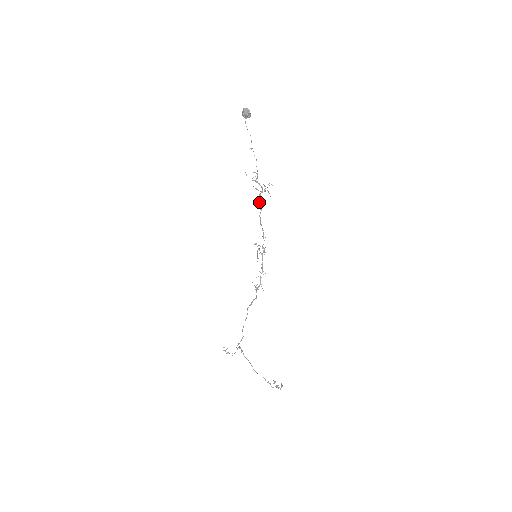
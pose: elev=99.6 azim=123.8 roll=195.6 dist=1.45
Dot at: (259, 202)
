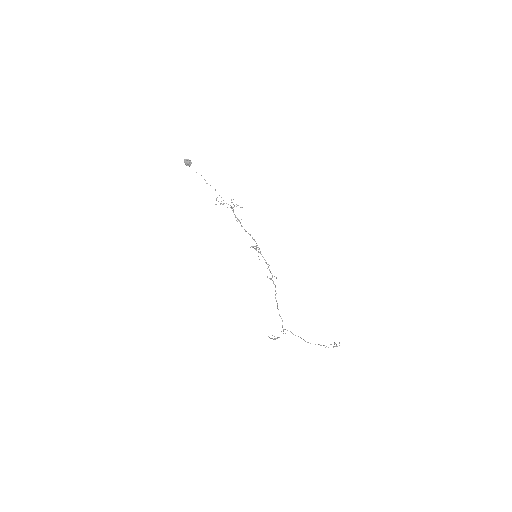
Dot at: (235, 216)
